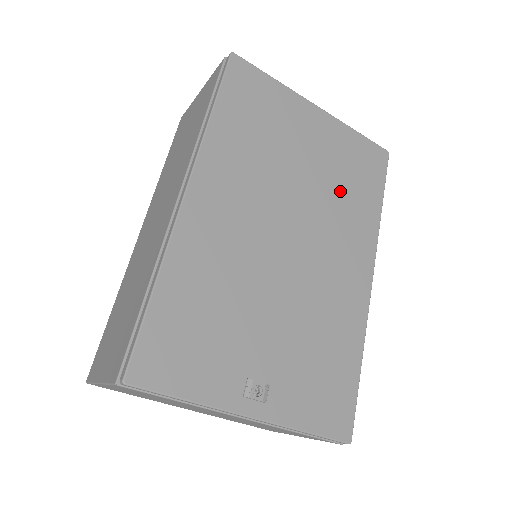
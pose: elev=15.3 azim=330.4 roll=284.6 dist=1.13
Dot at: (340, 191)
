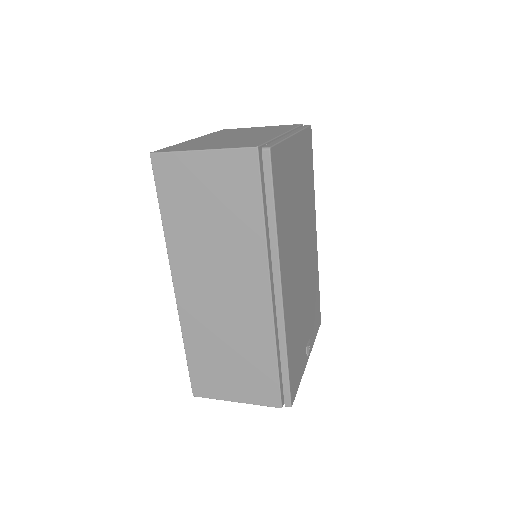
Dot at: (306, 193)
